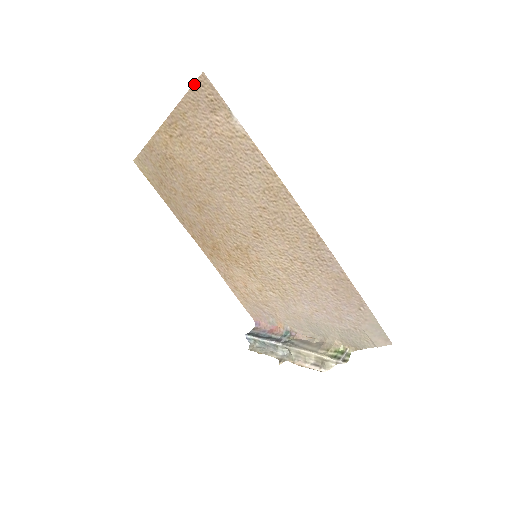
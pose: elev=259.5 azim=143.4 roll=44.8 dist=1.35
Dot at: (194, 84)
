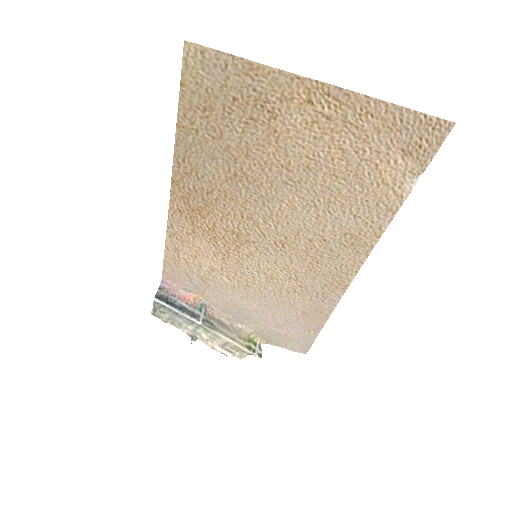
Dot at: (429, 115)
